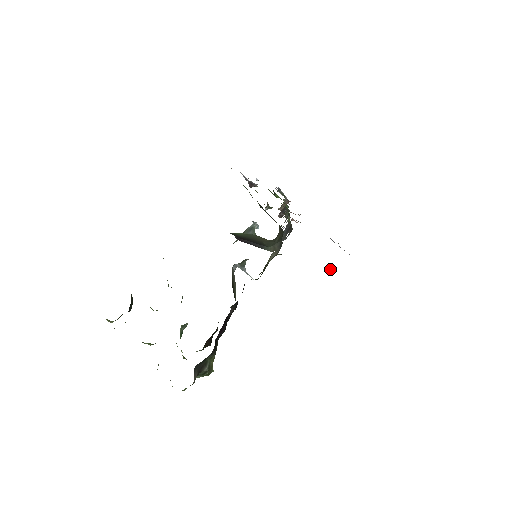
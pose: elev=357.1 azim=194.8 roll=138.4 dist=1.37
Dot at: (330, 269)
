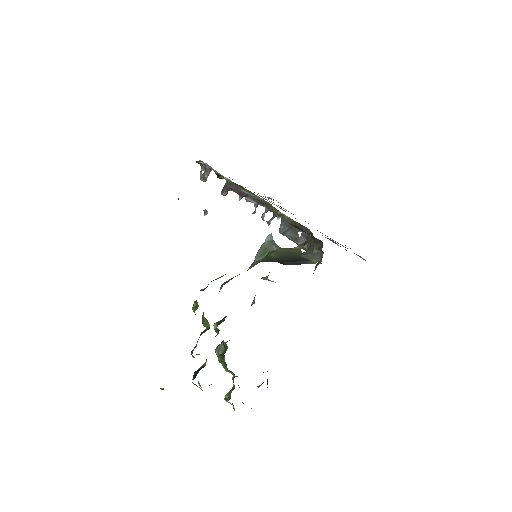
Dot at: (360, 257)
